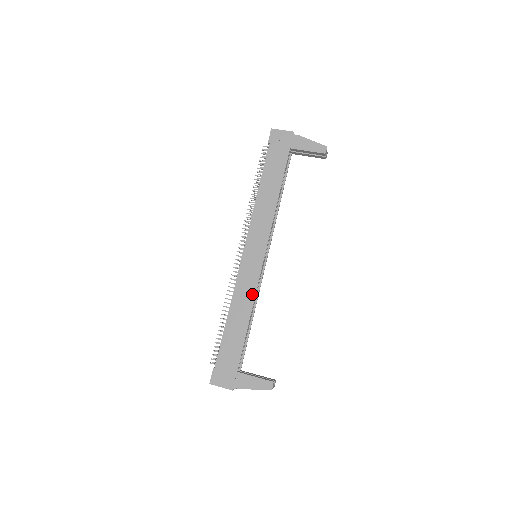
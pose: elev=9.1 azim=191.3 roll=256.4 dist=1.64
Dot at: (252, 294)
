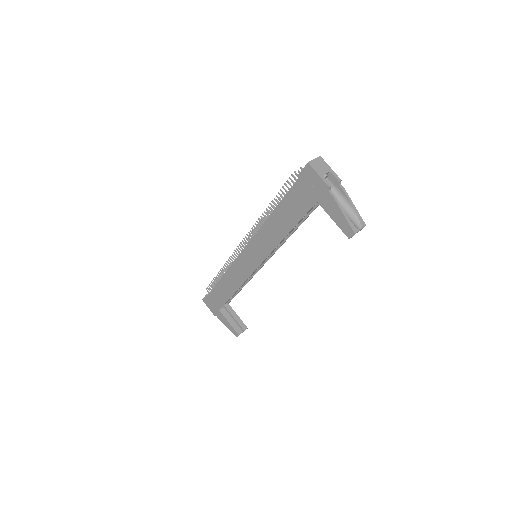
Dot at: (241, 281)
